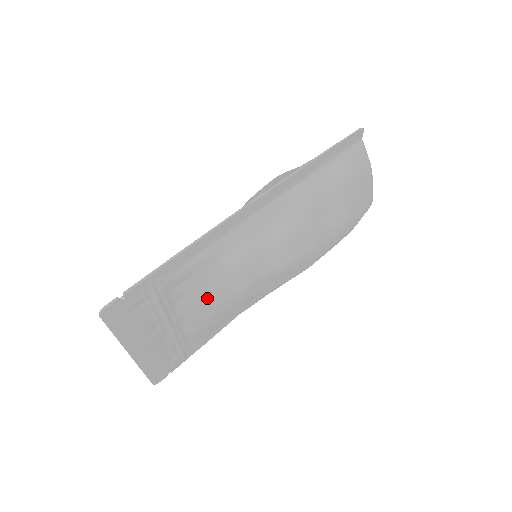
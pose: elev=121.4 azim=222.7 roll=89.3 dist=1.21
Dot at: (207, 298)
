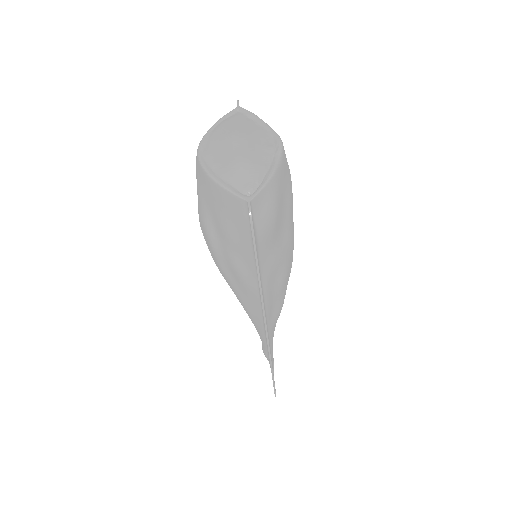
Dot at: occluded
